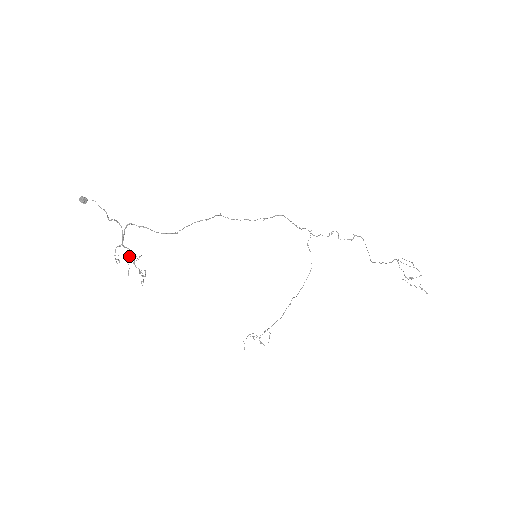
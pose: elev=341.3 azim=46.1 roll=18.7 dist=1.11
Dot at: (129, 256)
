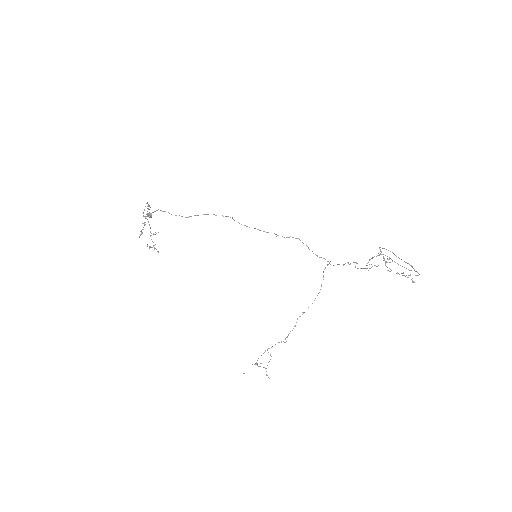
Dot at: (144, 223)
